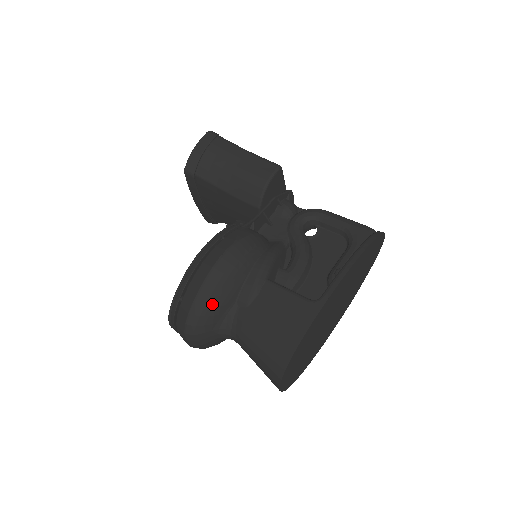
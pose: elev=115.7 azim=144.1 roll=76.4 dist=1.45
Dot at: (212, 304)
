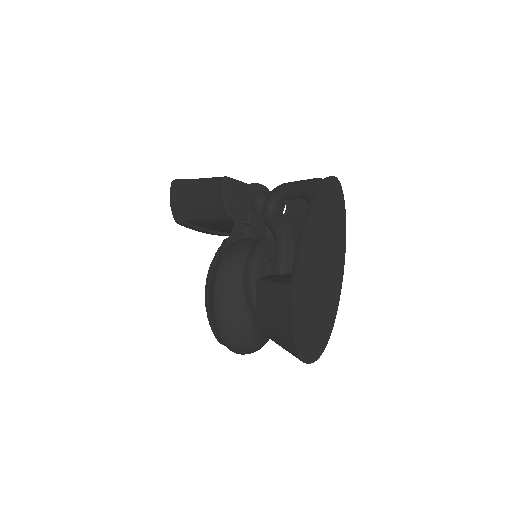
Dot at: (230, 323)
